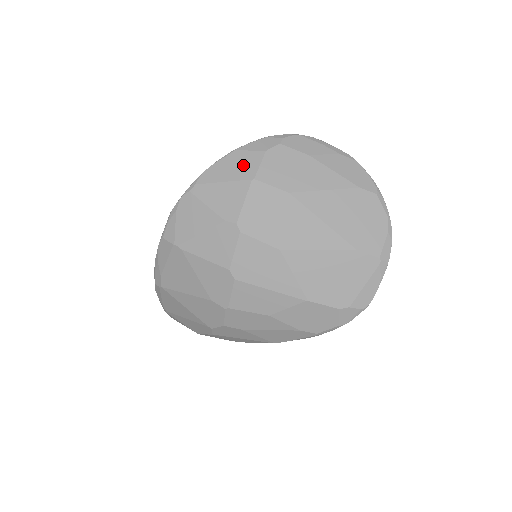
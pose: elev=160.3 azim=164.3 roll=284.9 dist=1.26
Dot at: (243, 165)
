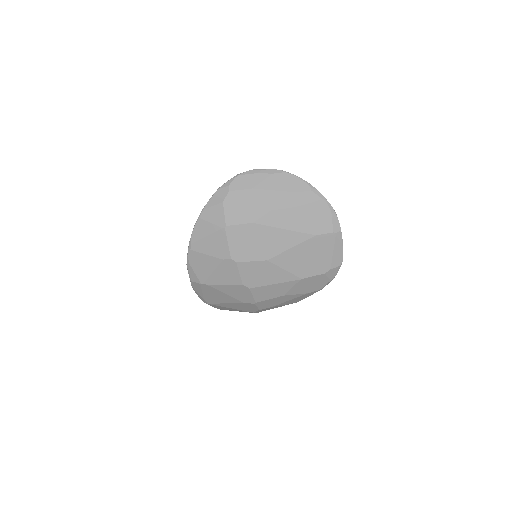
Dot at: (214, 219)
